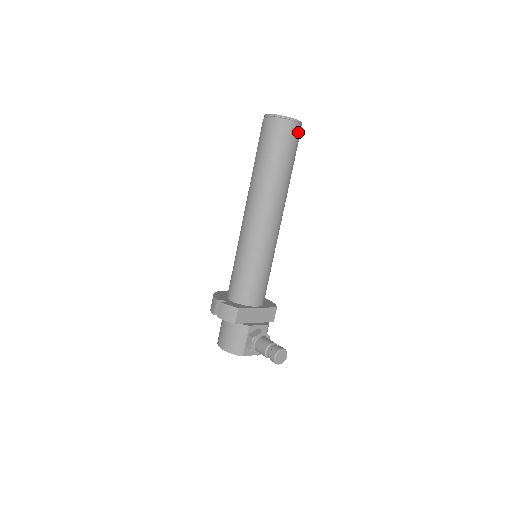
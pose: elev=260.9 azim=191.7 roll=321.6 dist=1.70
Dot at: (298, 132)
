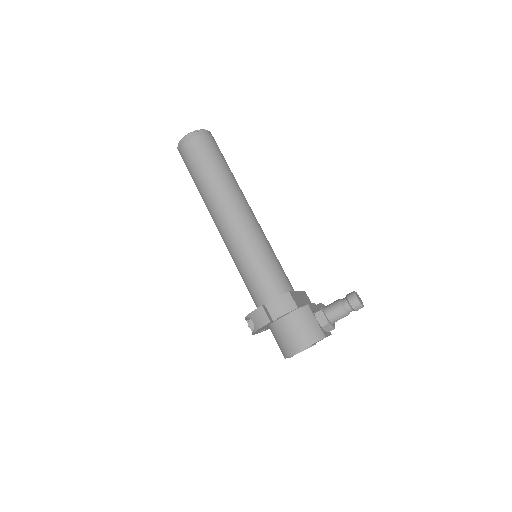
Dot at: occluded
